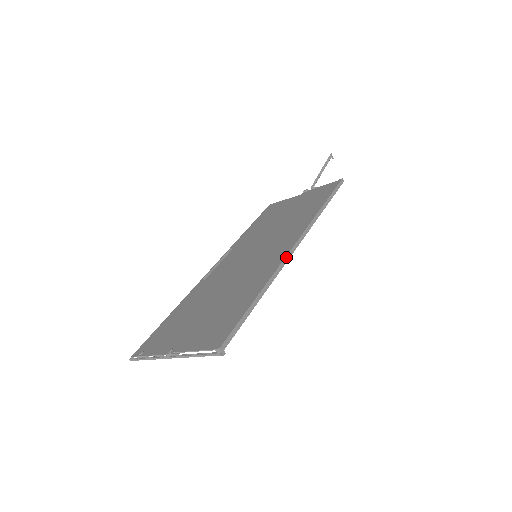
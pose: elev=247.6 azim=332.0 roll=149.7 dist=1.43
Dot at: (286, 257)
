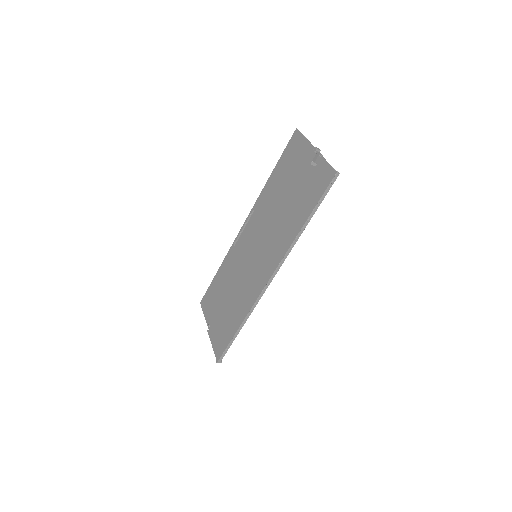
Dot at: (260, 295)
